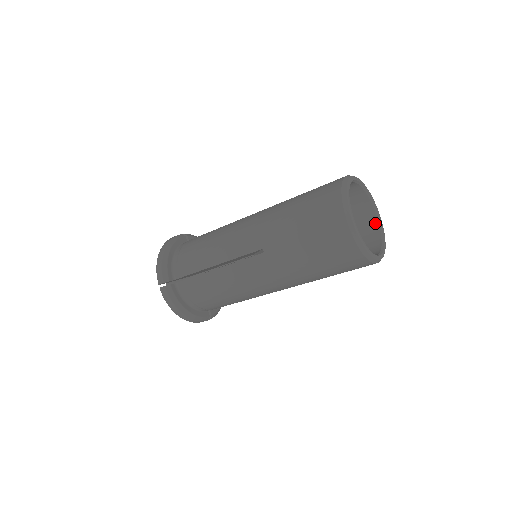
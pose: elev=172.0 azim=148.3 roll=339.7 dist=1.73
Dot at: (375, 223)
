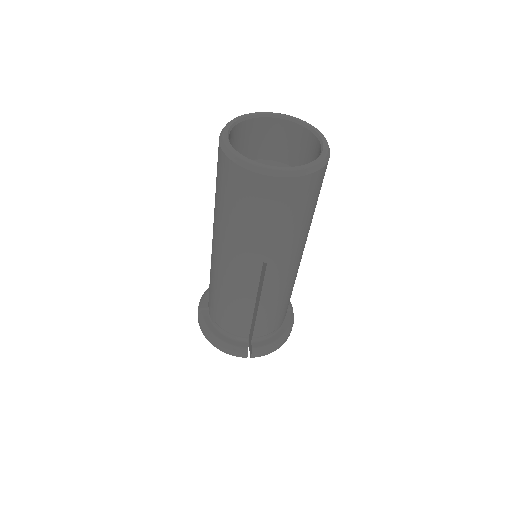
Dot at: (320, 152)
